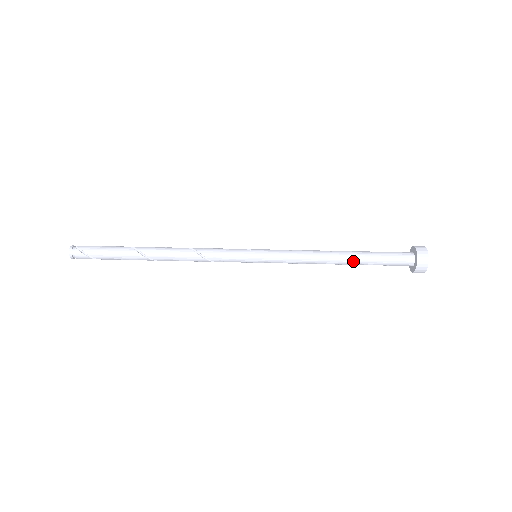
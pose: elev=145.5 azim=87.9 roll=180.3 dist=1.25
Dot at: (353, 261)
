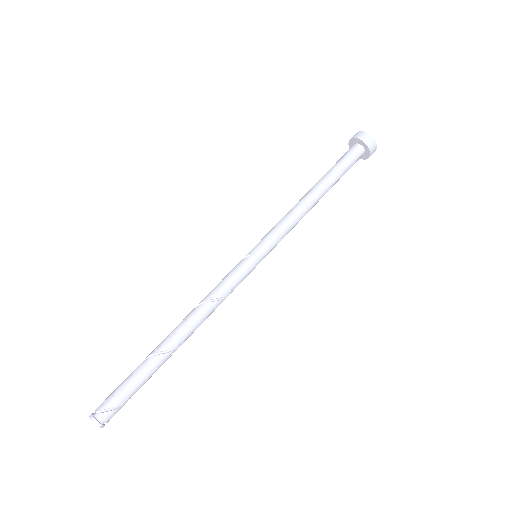
Dot at: (327, 188)
